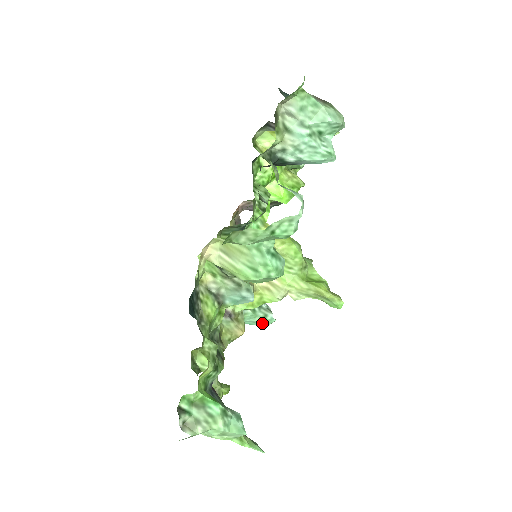
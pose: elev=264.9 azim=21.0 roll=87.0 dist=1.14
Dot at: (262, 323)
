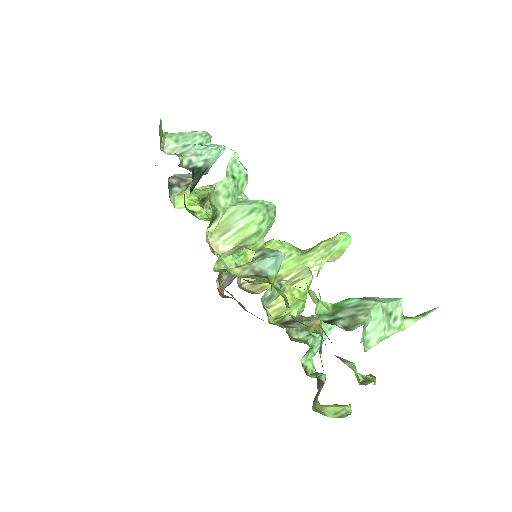
Dot at: (330, 328)
